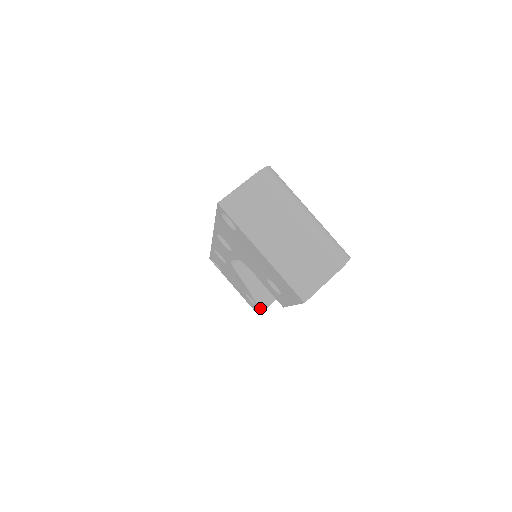
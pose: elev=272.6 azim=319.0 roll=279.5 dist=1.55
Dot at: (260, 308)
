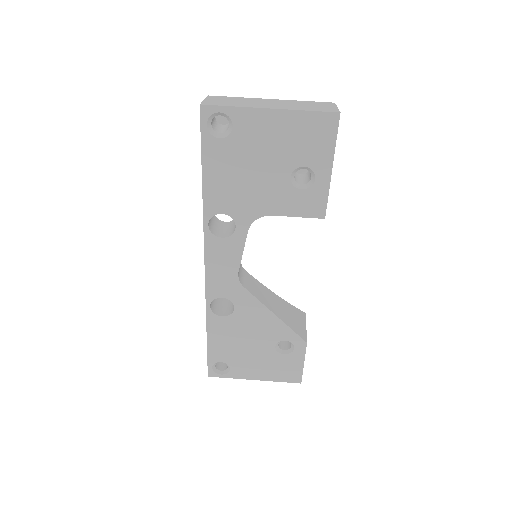
Dot at: (301, 339)
